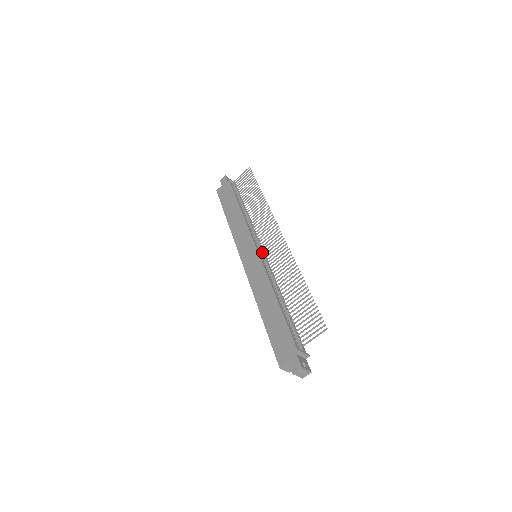
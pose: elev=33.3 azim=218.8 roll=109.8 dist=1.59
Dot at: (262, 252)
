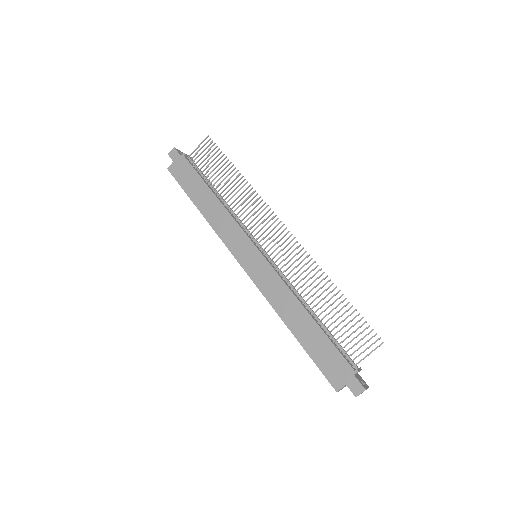
Dot at: (266, 252)
